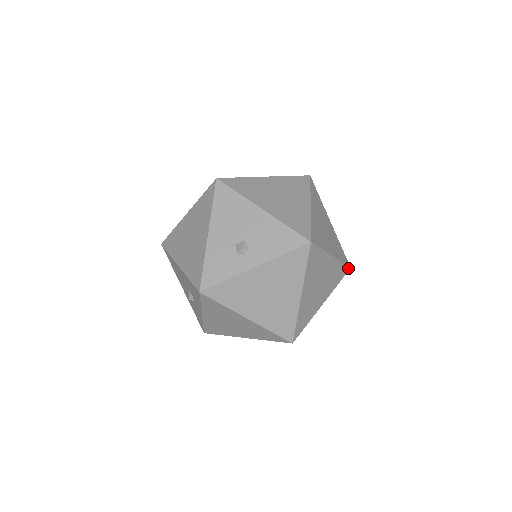
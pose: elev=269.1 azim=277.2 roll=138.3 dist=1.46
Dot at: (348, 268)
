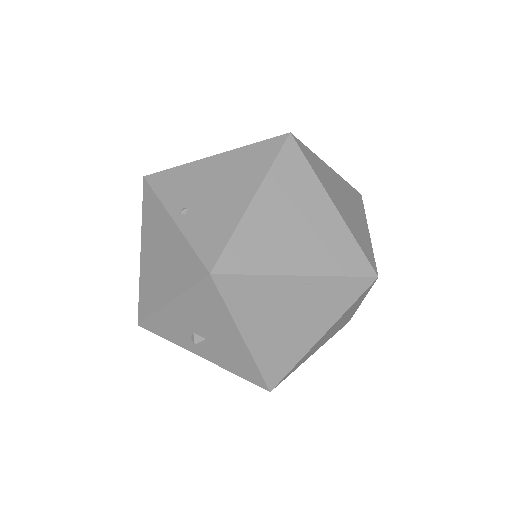
Dot at: occluded
